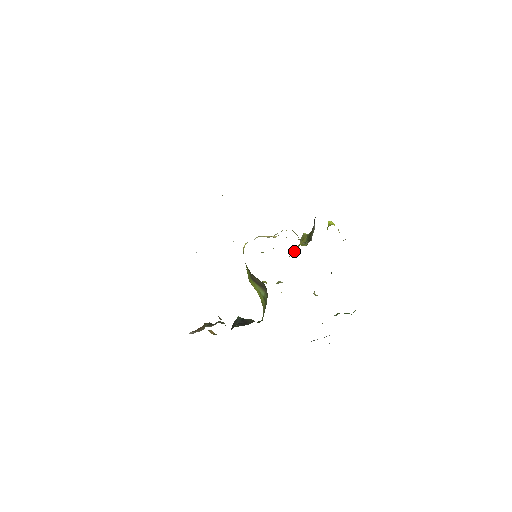
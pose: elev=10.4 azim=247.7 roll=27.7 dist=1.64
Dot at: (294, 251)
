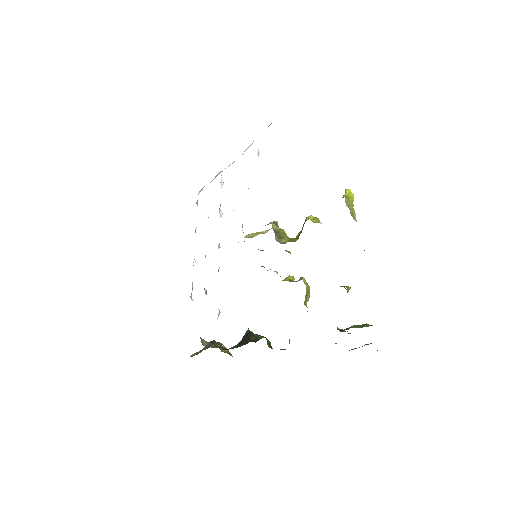
Dot at: occluded
